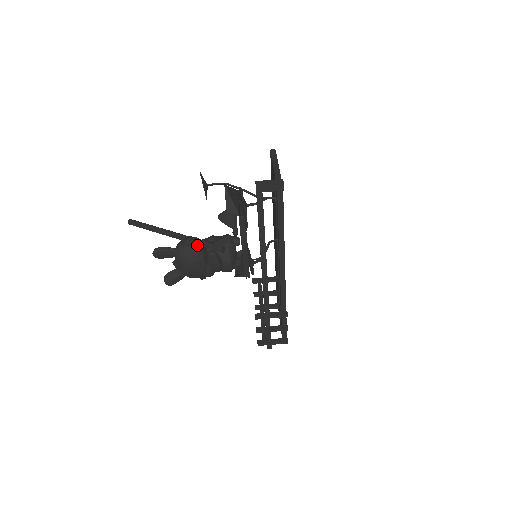
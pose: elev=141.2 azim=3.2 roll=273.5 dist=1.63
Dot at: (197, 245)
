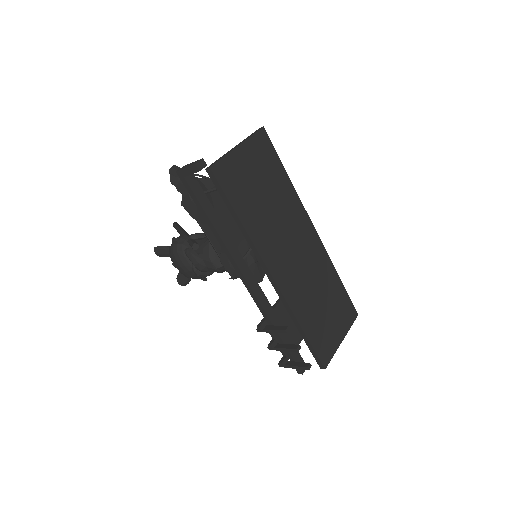
Dot at: (179, 242)
